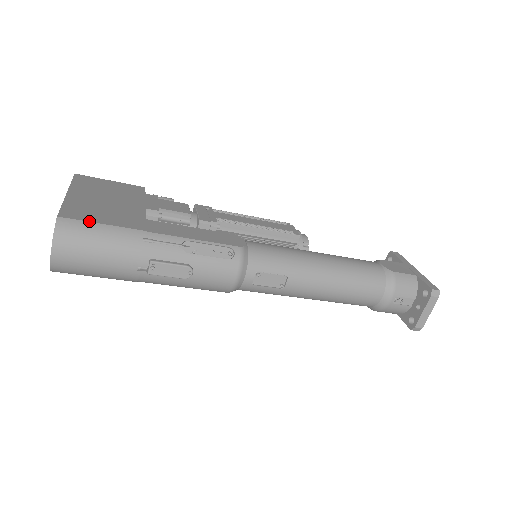
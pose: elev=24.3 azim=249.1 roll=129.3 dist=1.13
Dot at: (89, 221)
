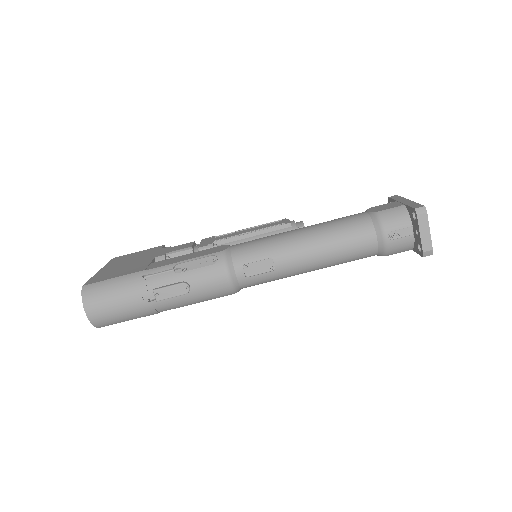
Dot at: (104, 280)
